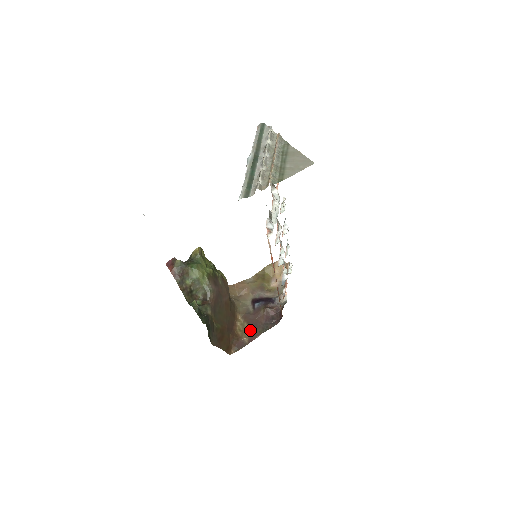
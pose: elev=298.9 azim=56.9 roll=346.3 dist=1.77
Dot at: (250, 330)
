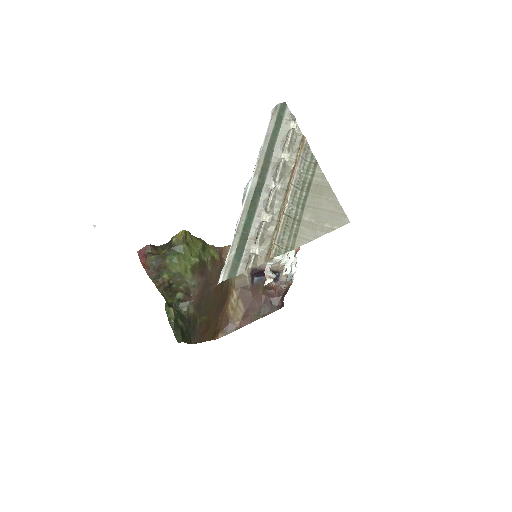
Dot at: (244, 311)
